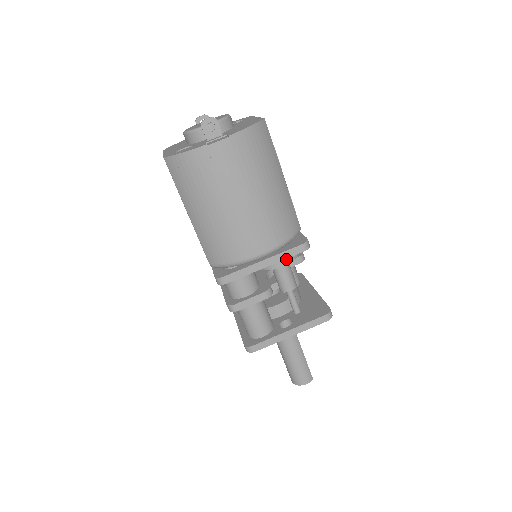
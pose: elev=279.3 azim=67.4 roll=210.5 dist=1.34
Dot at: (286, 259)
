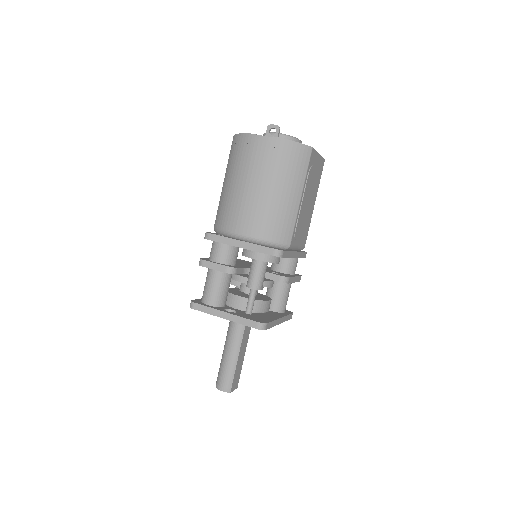
Dot at: (259, 255)
